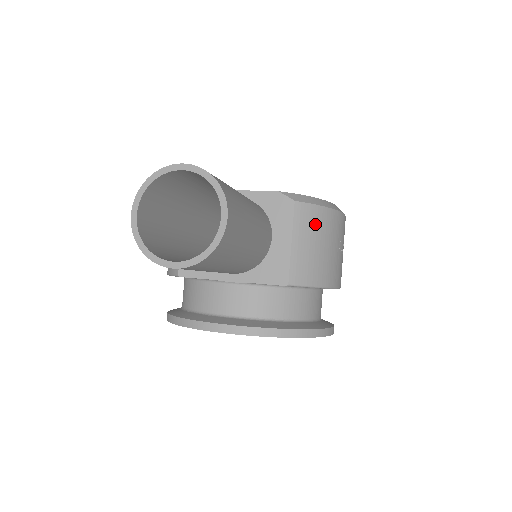
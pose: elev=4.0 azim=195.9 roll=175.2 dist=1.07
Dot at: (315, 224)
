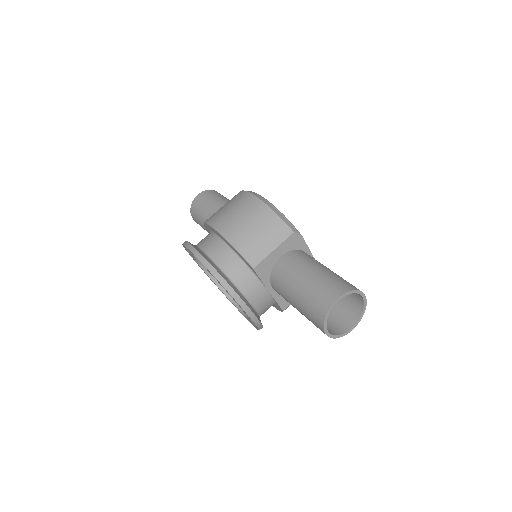
Dot at: occluded
